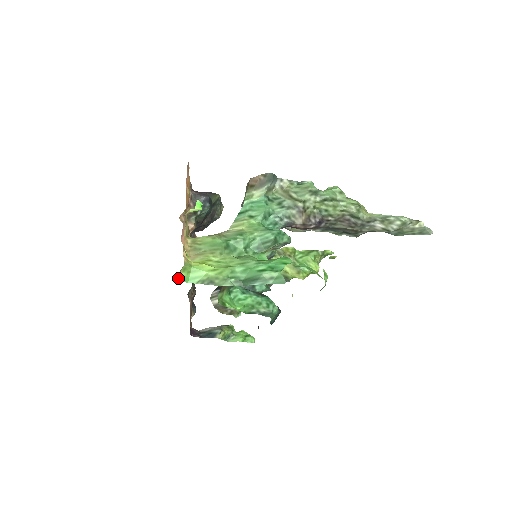
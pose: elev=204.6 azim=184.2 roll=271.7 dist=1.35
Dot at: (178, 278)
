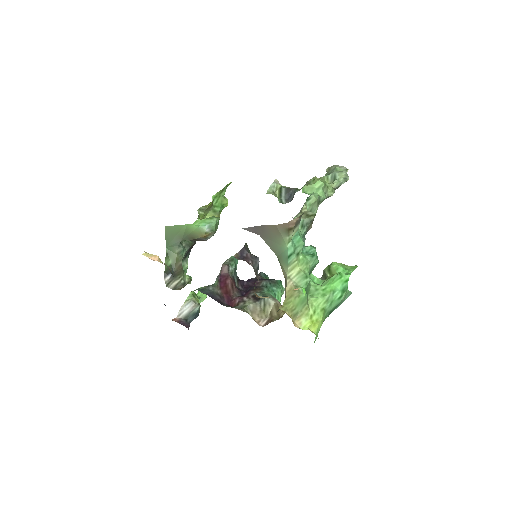
Dot at: occluded
